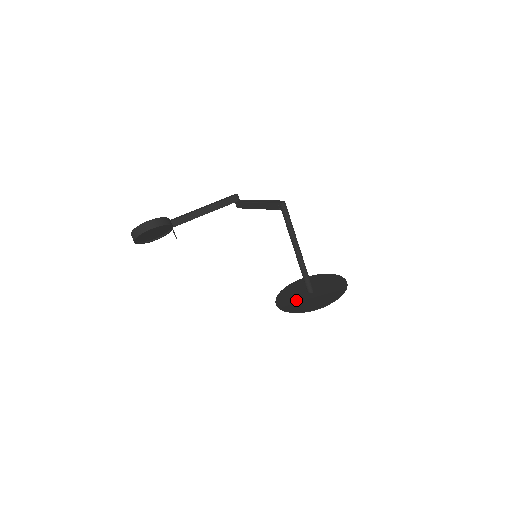
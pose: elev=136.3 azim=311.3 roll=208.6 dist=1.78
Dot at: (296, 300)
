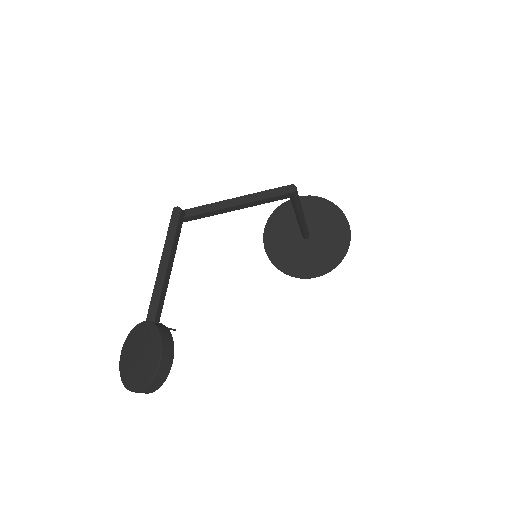
Dot at: (307, 257)
